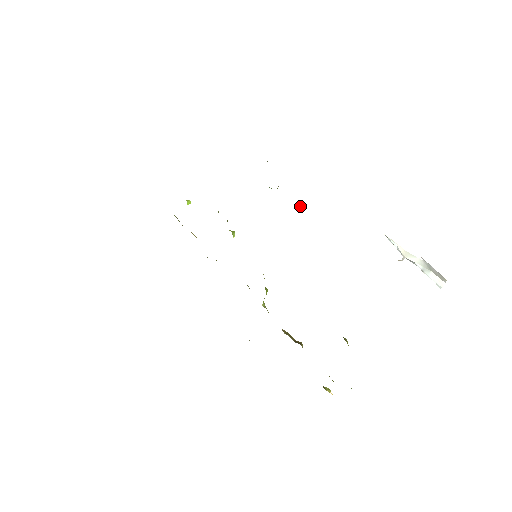
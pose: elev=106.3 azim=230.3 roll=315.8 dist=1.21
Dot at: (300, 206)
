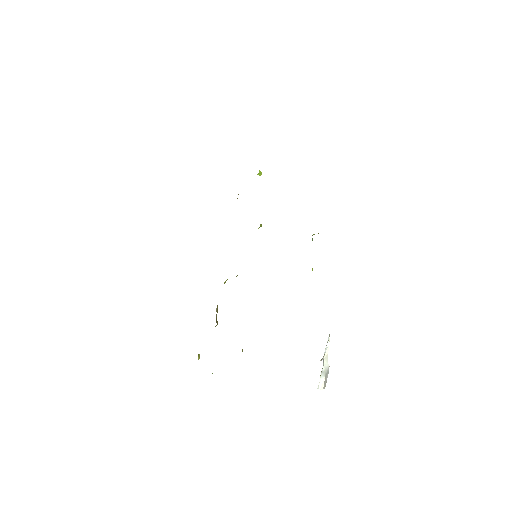
Dot at: occluded
